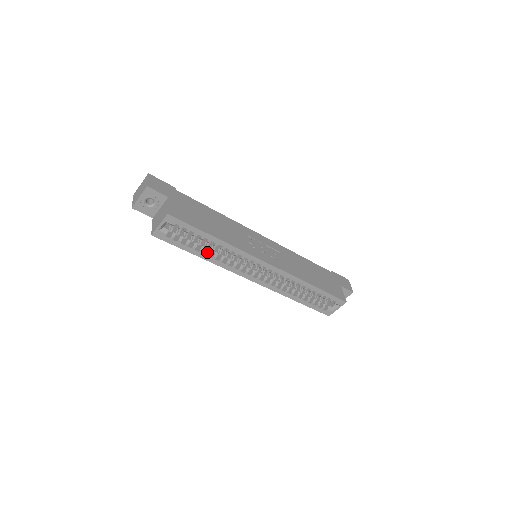
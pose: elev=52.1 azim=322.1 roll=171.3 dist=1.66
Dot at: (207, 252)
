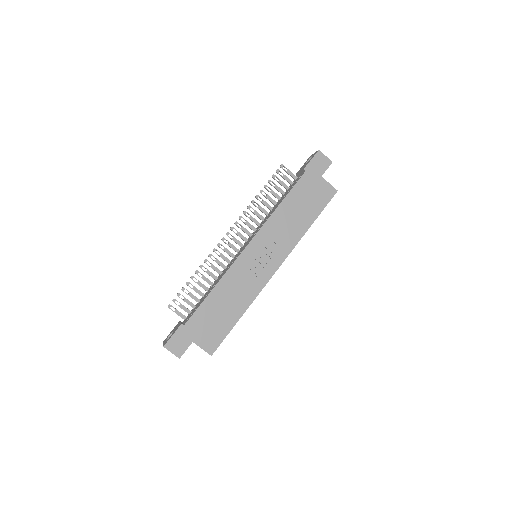
Dot at: occluded
